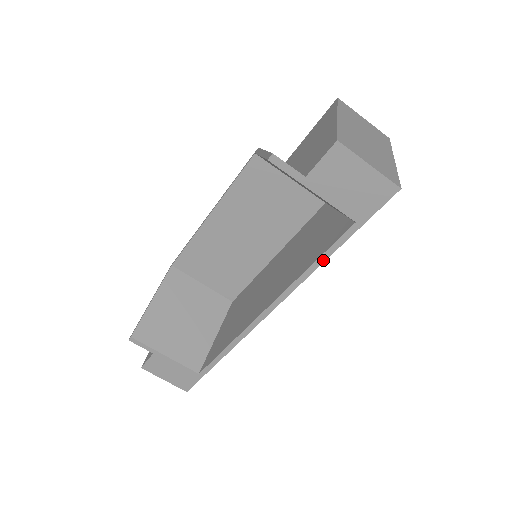
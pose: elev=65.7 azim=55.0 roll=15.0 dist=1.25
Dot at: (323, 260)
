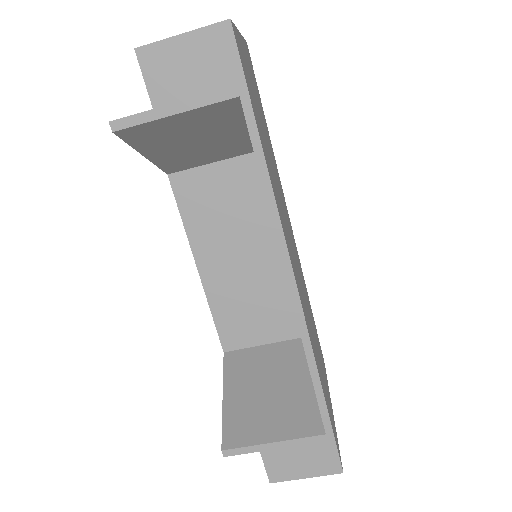
Dot at: (264, 167)
